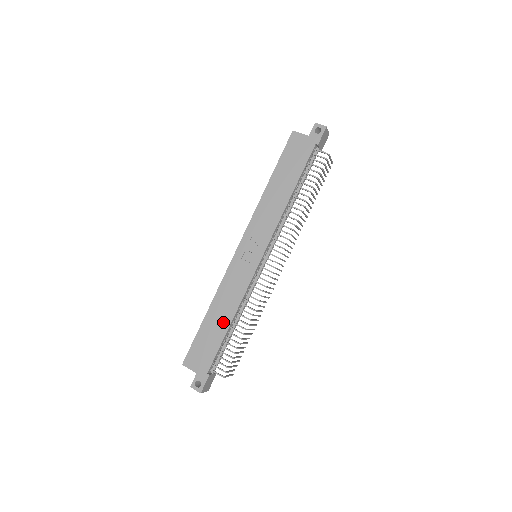
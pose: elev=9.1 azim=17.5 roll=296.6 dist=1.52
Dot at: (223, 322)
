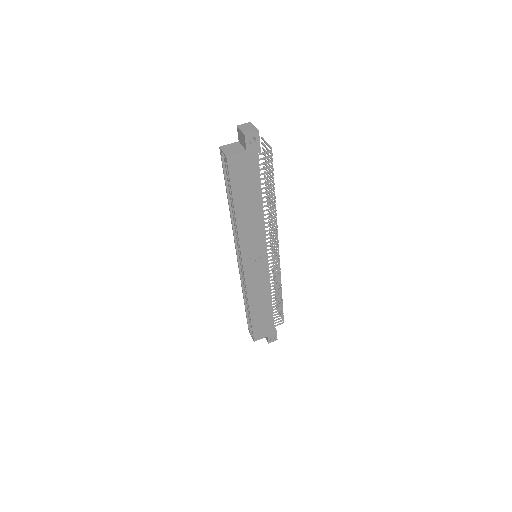
Dot at: (266, 306)
